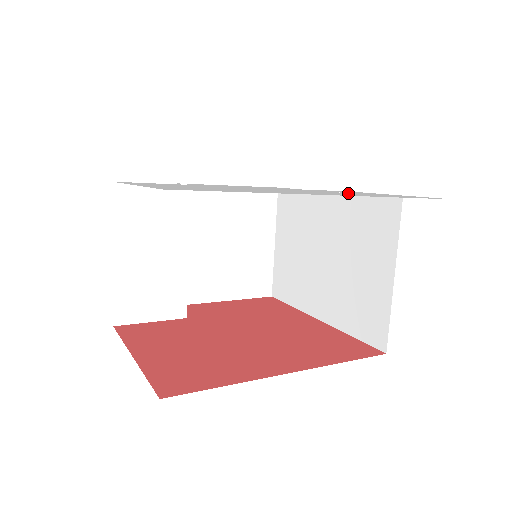
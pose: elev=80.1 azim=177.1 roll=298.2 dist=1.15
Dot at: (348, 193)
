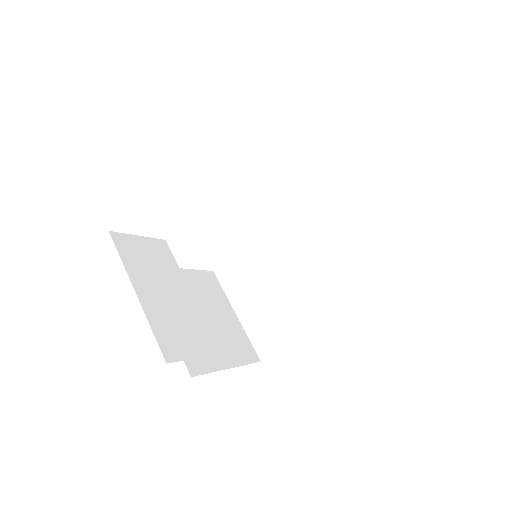
Dot at: occluded
